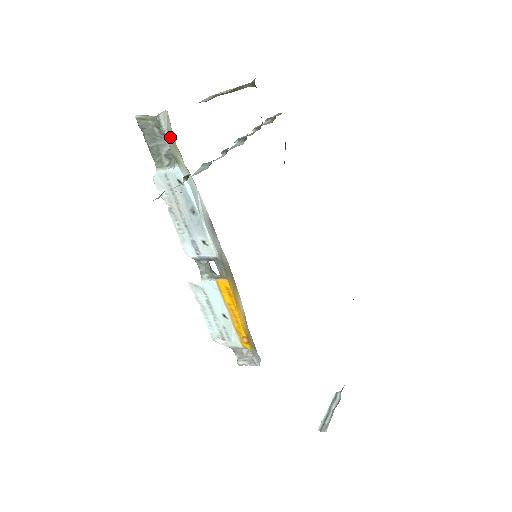
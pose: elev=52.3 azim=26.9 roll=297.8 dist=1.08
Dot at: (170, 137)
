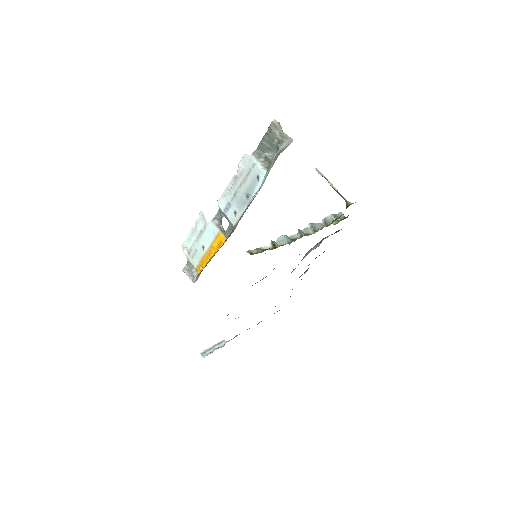
Dot at: (279, 153)
